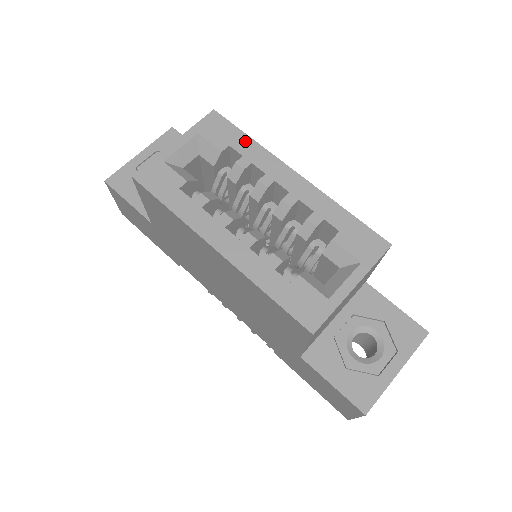
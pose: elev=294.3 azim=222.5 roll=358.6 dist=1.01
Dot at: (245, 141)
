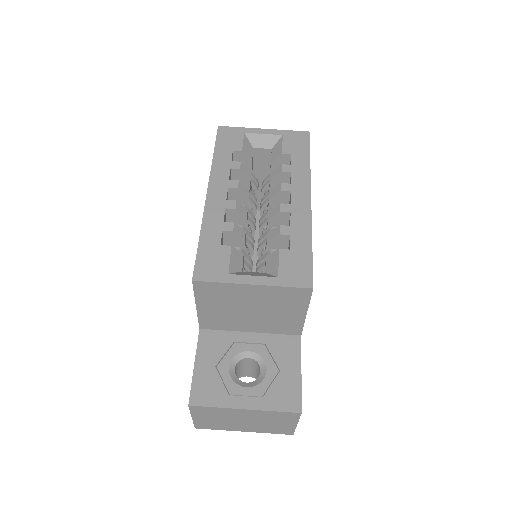
Dot at: (304, 159)
